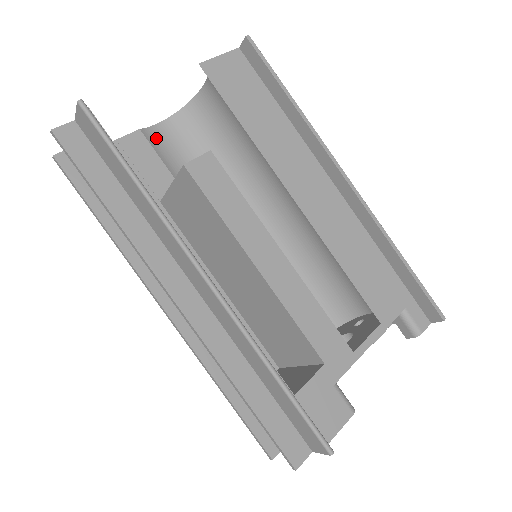
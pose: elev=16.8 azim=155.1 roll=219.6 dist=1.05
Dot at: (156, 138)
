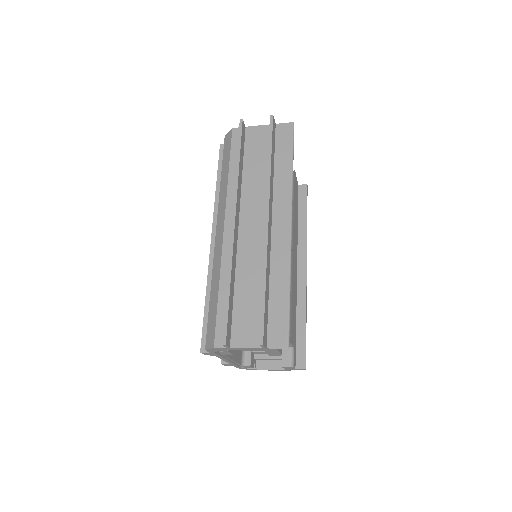
Dot at: occluded
